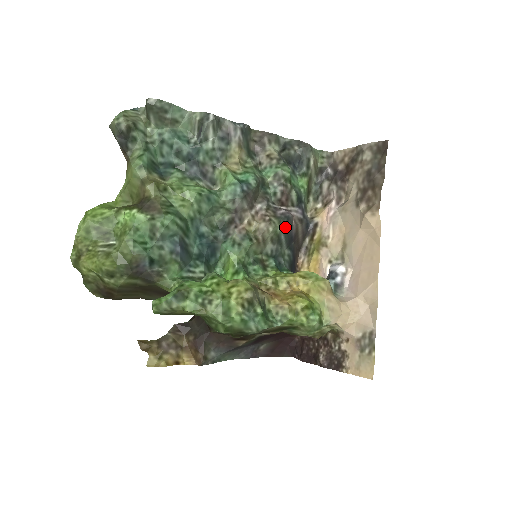
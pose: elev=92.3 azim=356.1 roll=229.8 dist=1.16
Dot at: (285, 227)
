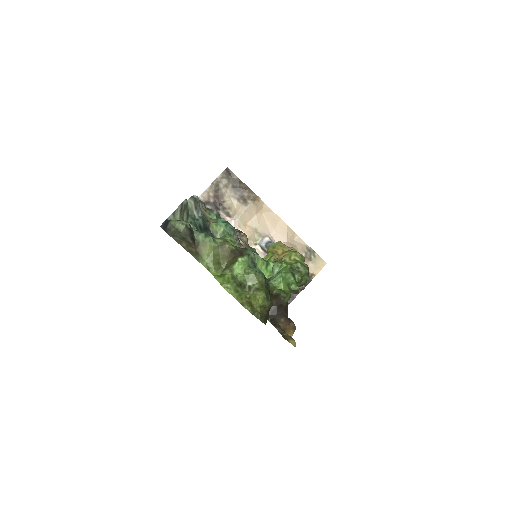
Dot at: occluded
